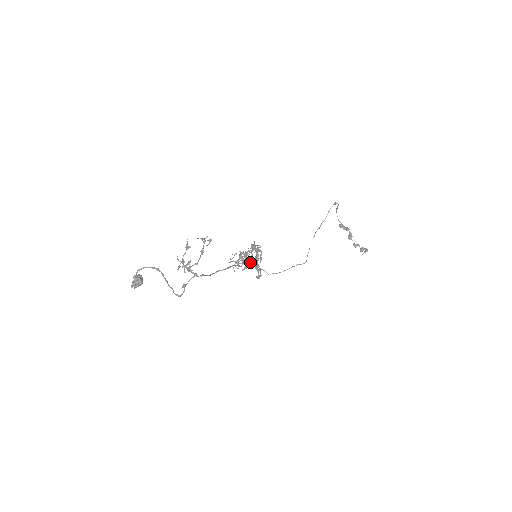
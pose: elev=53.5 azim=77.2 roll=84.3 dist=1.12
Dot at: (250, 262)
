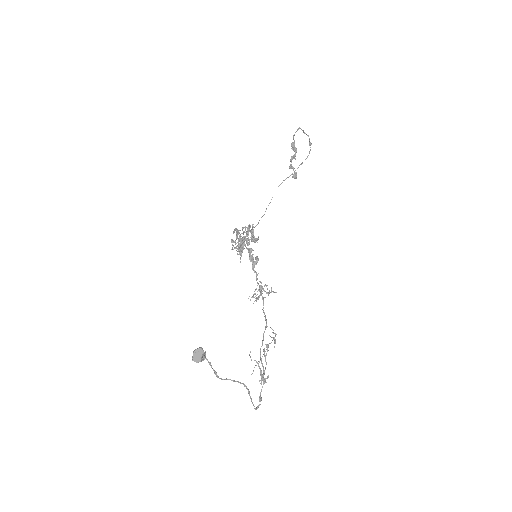
Dot at: (257, 278)
